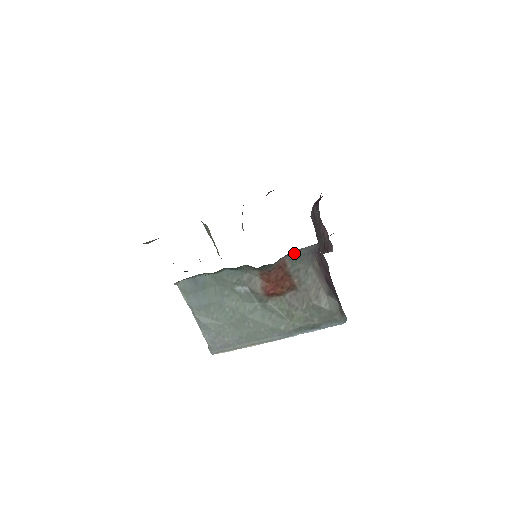
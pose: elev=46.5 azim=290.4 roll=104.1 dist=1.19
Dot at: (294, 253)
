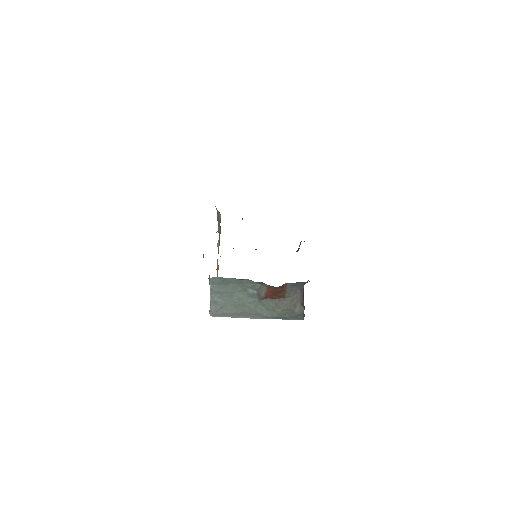
Dot at: (295, 283)
